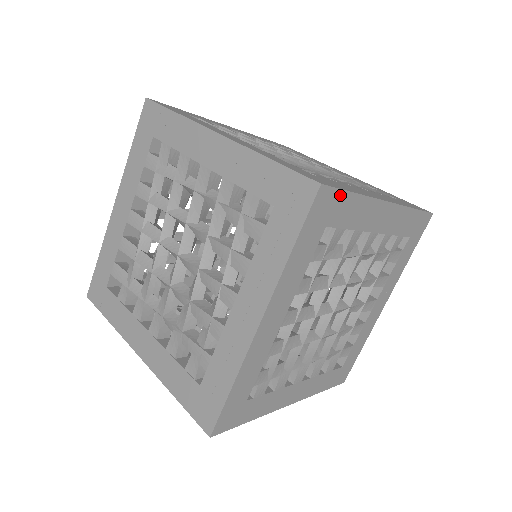
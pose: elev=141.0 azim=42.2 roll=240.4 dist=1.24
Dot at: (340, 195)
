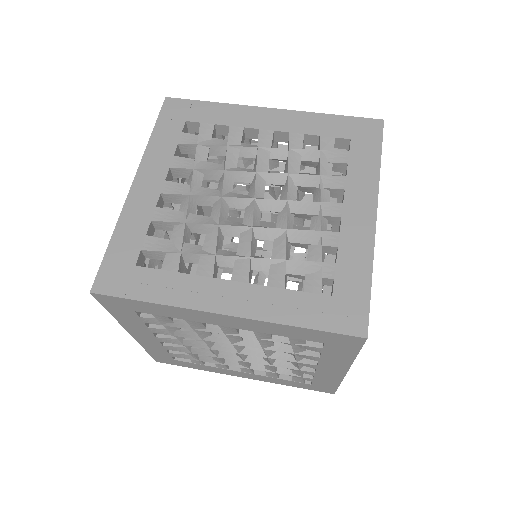
Dot at: occluded
